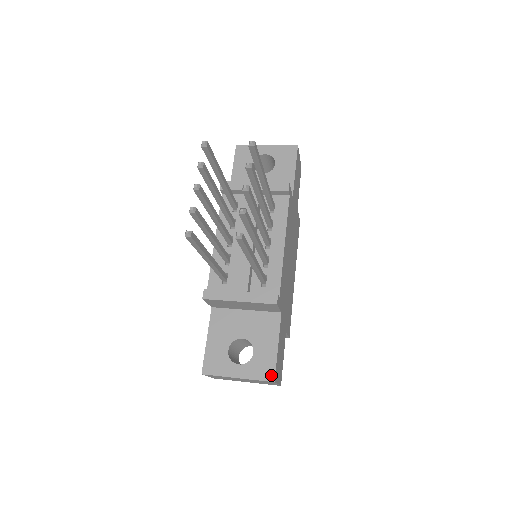
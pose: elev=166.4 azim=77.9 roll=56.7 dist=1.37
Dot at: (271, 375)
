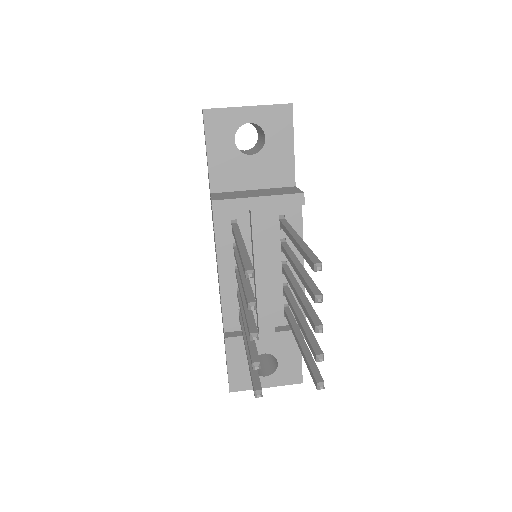
Dot at: (299, 378)
